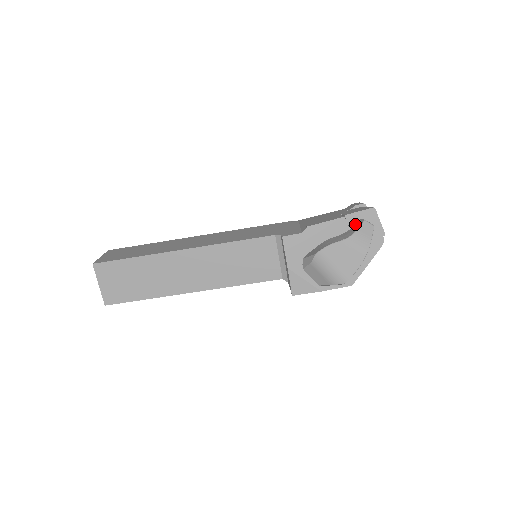
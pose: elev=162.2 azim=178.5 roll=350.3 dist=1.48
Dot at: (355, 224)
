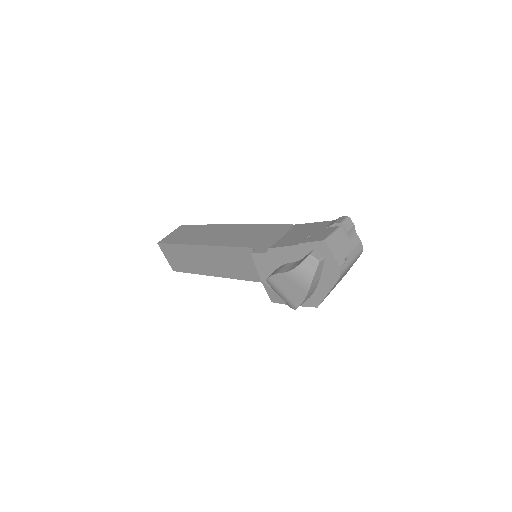
Dot at: (307, 254)
